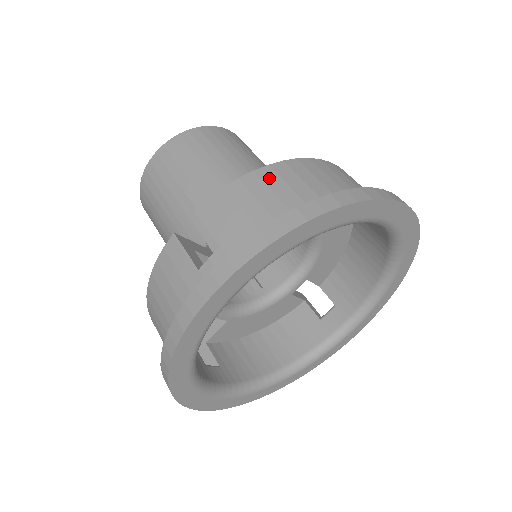
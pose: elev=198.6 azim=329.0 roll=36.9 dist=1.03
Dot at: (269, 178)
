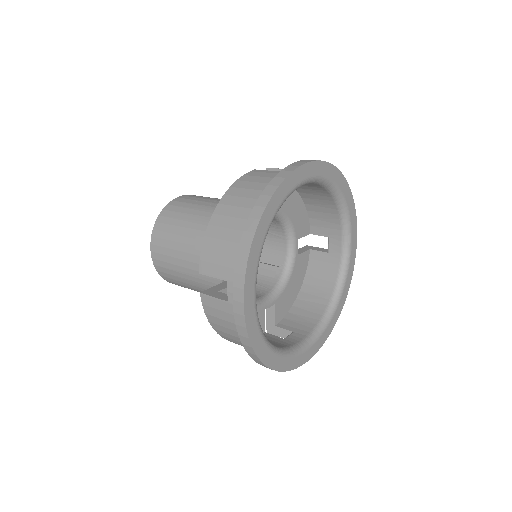
Dot at: (219, 222)
